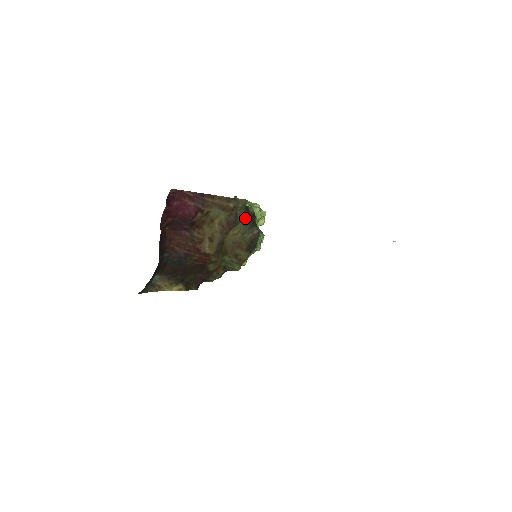
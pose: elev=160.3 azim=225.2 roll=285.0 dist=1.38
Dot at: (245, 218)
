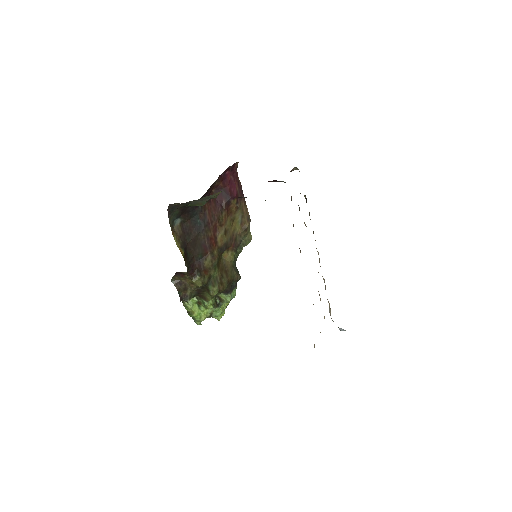
Dot at: (235, 264)
